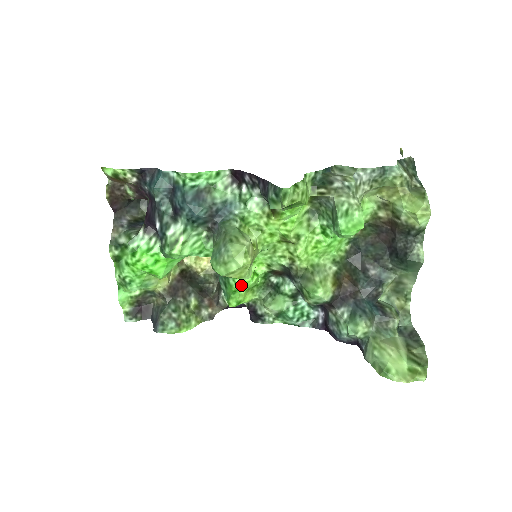
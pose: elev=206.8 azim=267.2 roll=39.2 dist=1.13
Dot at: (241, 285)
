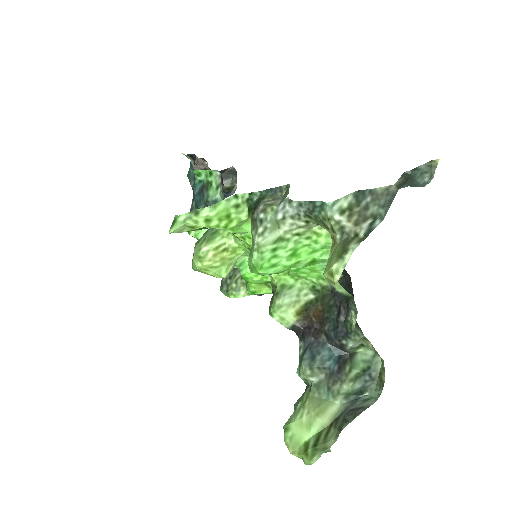
Dot at: (245, 278)
